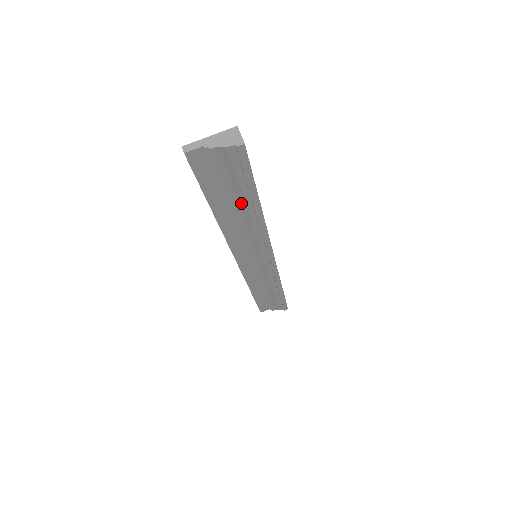
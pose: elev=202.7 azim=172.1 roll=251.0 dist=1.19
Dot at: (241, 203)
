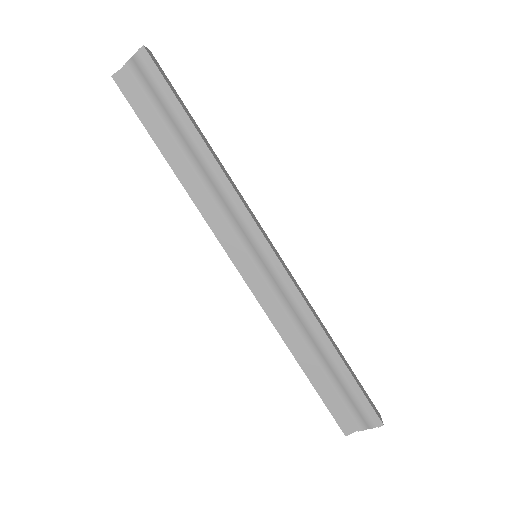
Dot at: (182, 136)
